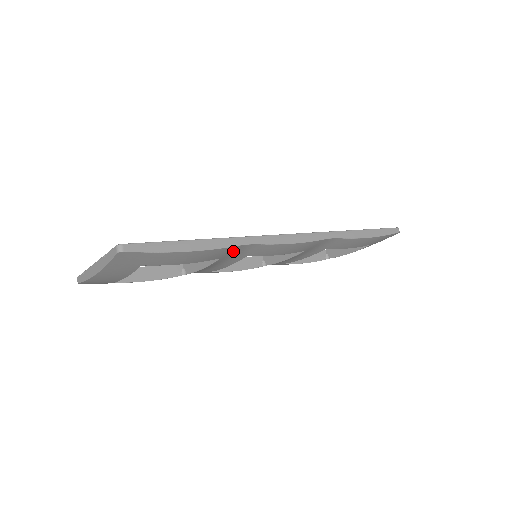
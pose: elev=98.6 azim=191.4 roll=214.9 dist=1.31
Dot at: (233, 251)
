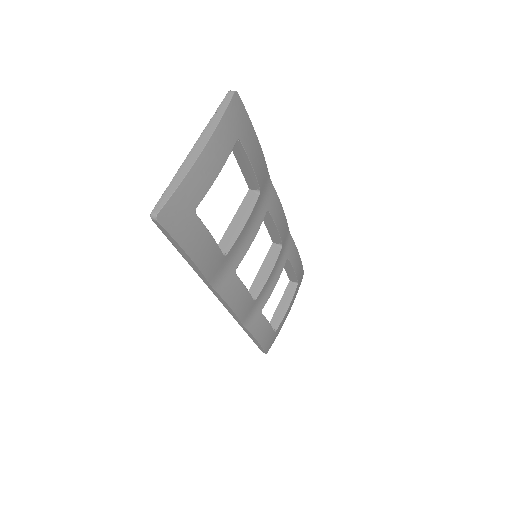
Dot at: (265, 184)
